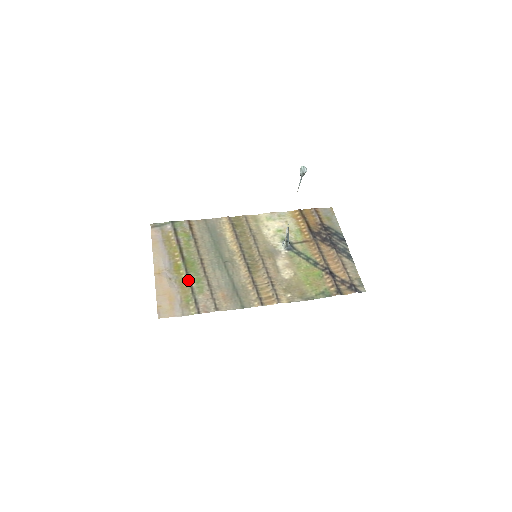
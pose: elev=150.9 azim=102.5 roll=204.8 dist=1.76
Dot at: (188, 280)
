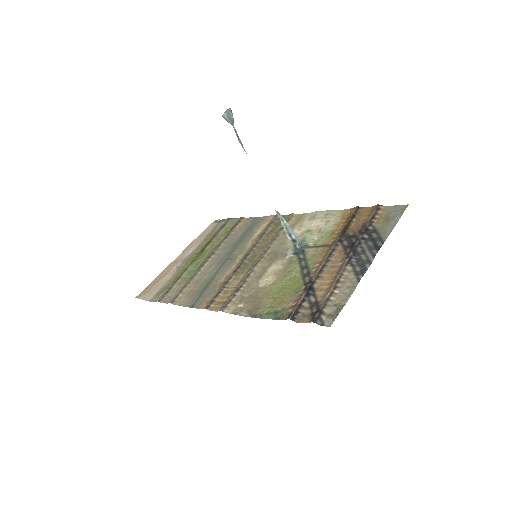
Dot at: (184, 270)
